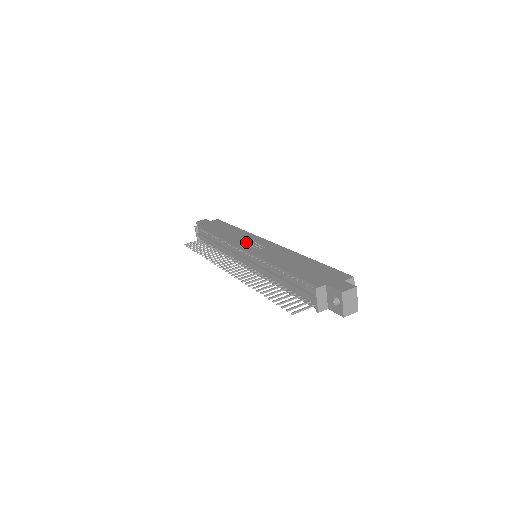
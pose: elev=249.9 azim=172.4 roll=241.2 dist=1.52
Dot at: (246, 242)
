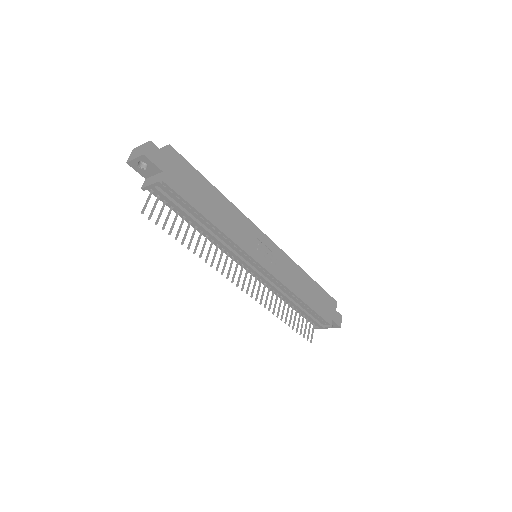
Dot at: (255, 246)
